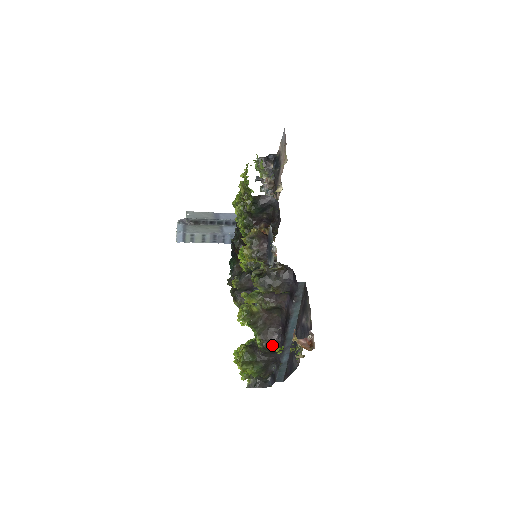
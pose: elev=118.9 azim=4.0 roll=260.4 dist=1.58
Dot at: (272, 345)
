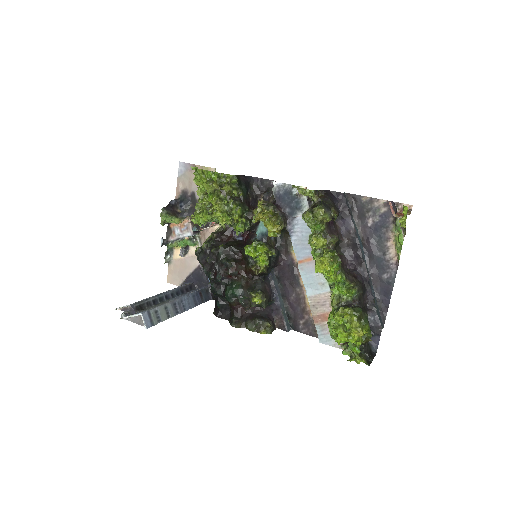
Dot at: (360, 282)
